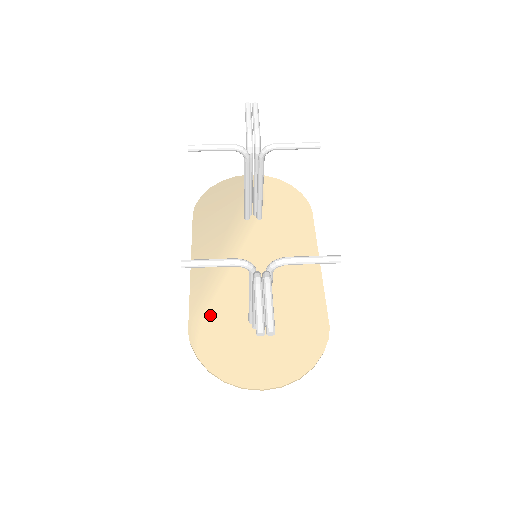
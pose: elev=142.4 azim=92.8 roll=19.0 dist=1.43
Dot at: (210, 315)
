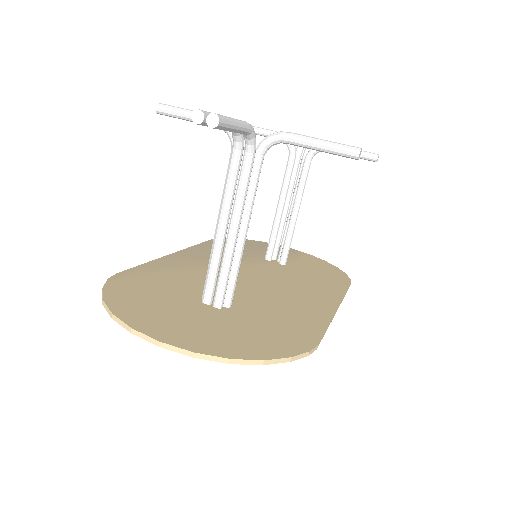
Dot at: (158, 277)
